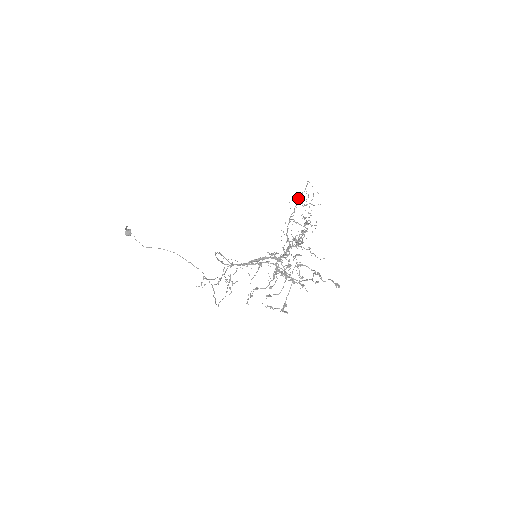
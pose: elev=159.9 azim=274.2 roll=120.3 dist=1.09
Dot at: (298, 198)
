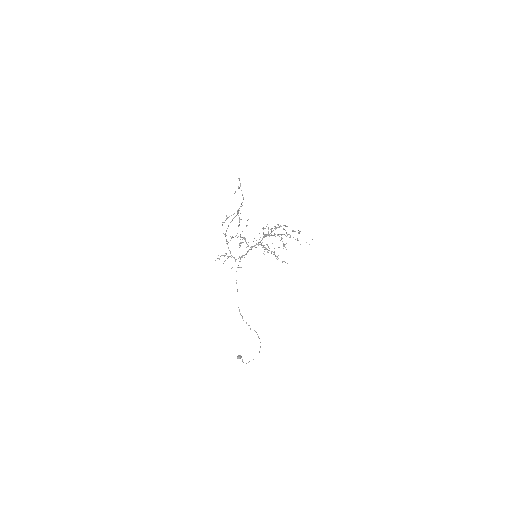
Dot at: occluded
